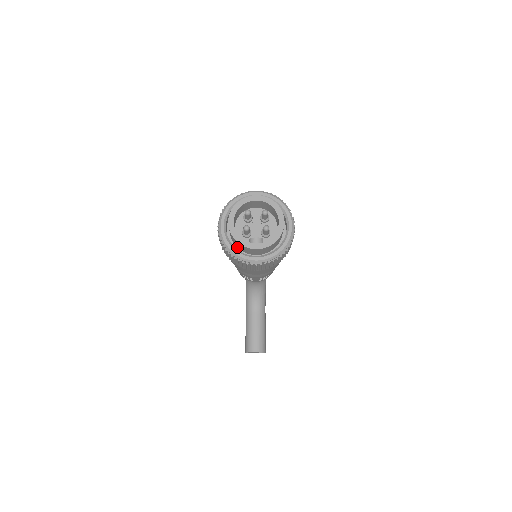
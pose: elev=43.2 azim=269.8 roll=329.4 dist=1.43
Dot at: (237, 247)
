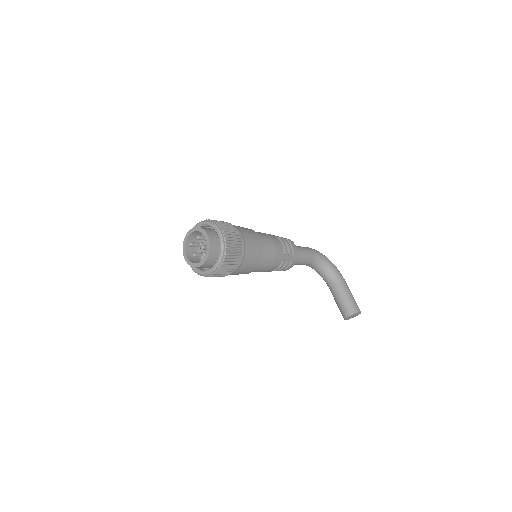
Dot at: occluded
